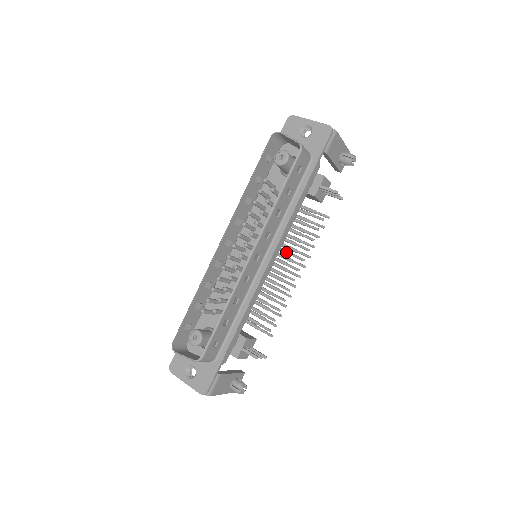
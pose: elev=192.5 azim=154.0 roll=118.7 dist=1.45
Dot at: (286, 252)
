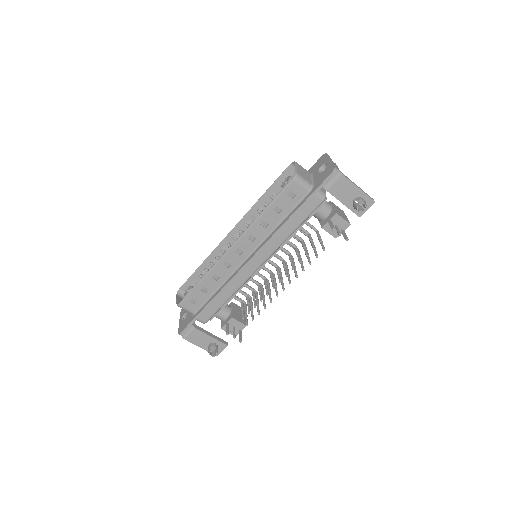
Dot at: (283, 265)
